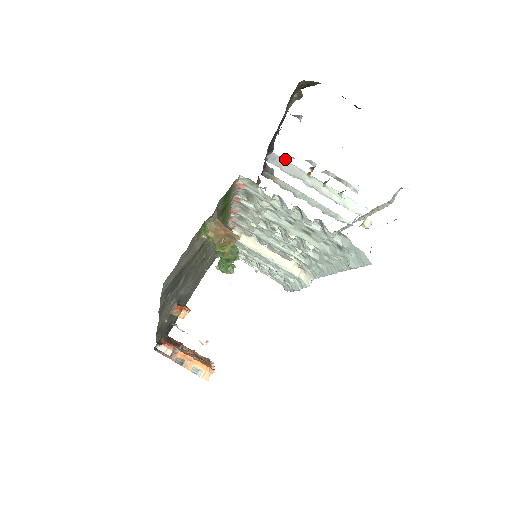
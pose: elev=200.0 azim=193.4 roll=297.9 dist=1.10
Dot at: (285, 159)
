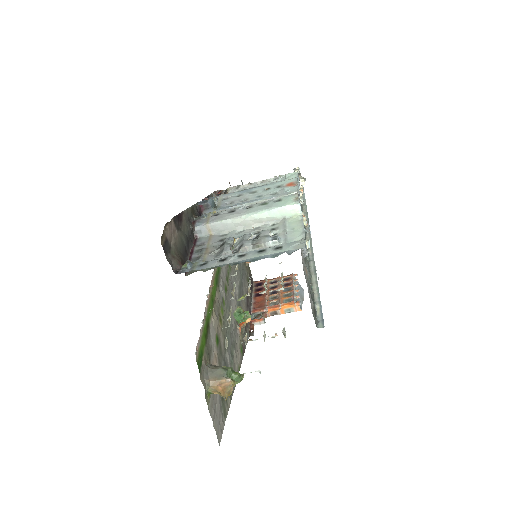
Dot at: (207, 224)
